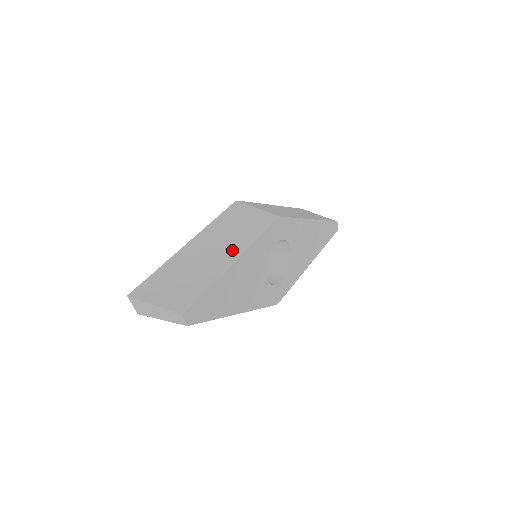
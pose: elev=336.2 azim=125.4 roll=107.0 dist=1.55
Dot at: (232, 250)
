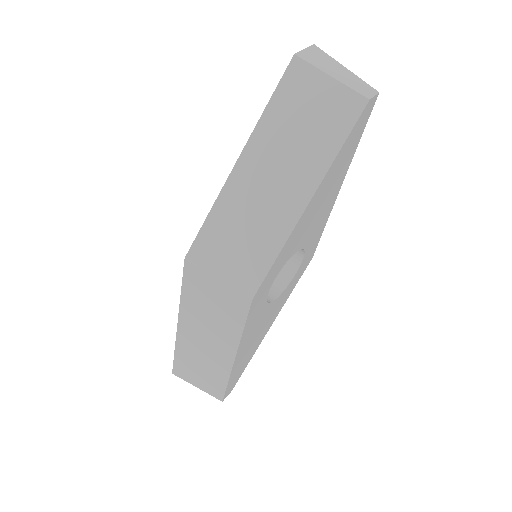
Dot at: (224, 344)
